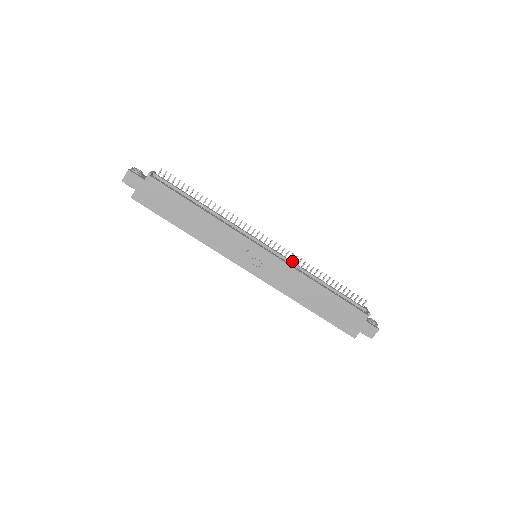
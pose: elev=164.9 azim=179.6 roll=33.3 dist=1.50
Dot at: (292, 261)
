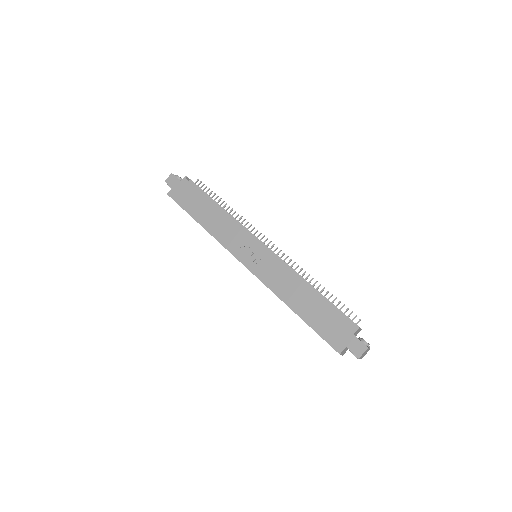
Dot at: (288, 265)
